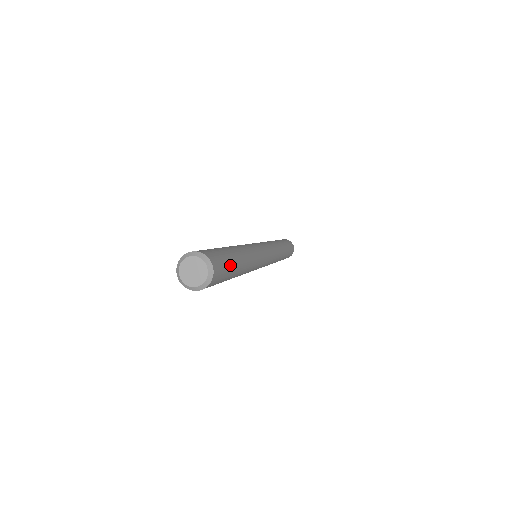
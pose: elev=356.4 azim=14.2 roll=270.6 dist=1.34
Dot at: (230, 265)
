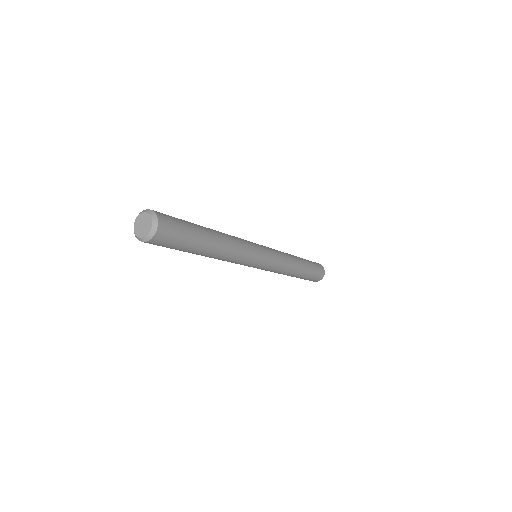
Dot at: (187, 240)
